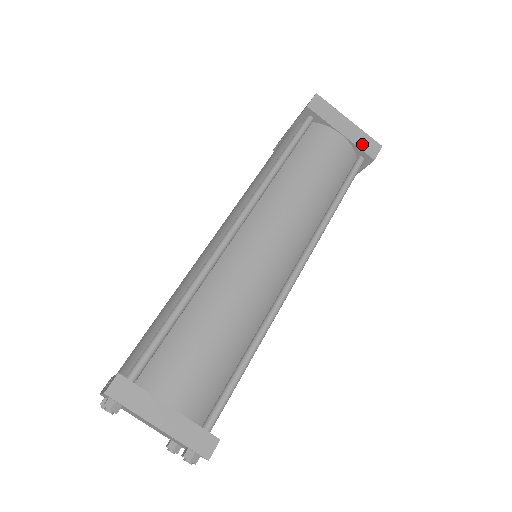
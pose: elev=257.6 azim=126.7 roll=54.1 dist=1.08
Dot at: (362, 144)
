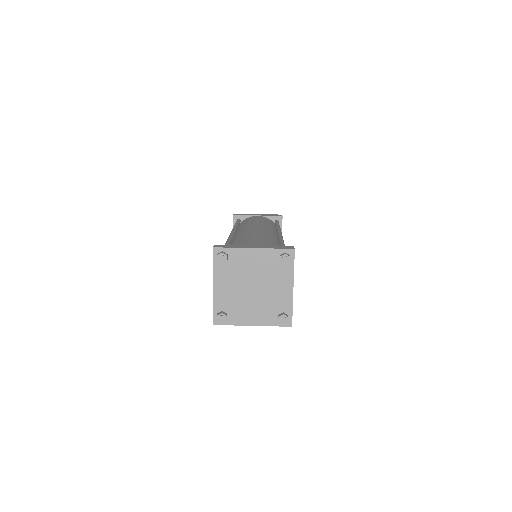
Dot at: (271, 215)
